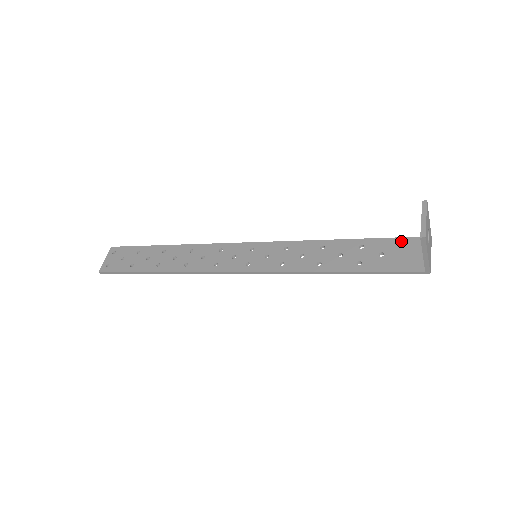
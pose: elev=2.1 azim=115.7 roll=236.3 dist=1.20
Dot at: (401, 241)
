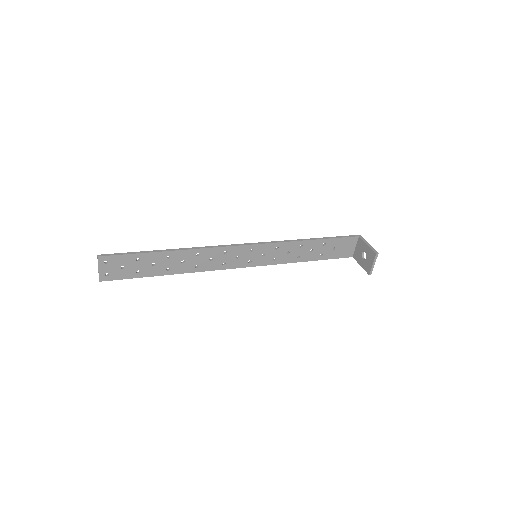
Dot at: (346, 240)
